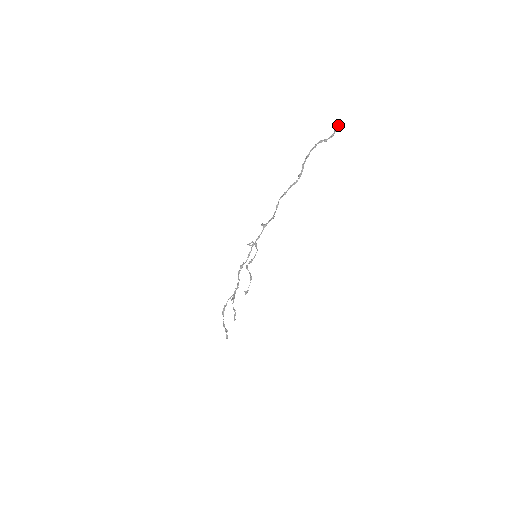
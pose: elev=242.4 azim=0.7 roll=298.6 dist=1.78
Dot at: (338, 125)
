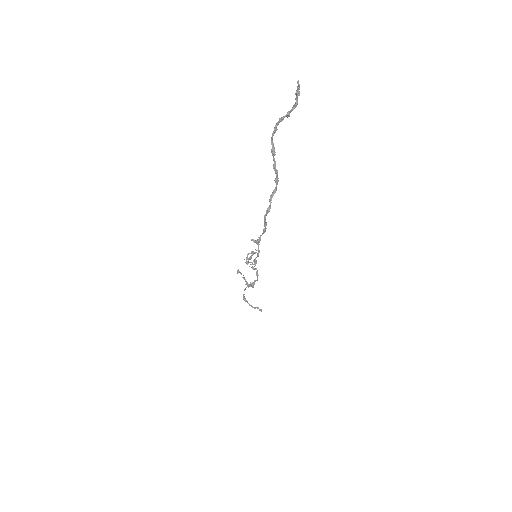
Dot at: (298, 86)
